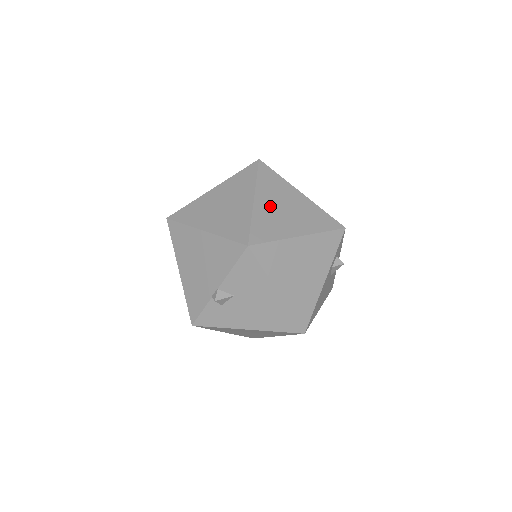
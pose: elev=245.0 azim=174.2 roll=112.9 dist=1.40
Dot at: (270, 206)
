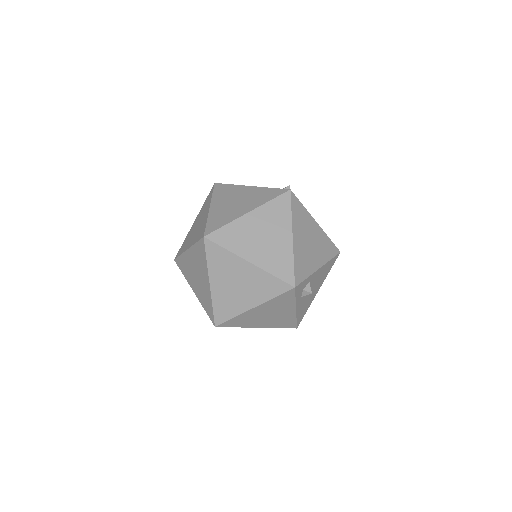
Dot at: (224, 287)
